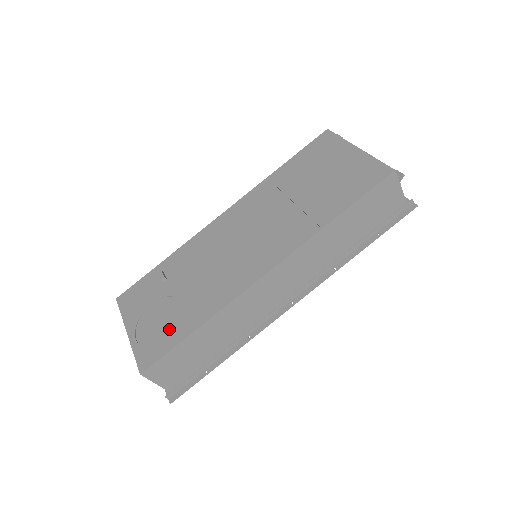
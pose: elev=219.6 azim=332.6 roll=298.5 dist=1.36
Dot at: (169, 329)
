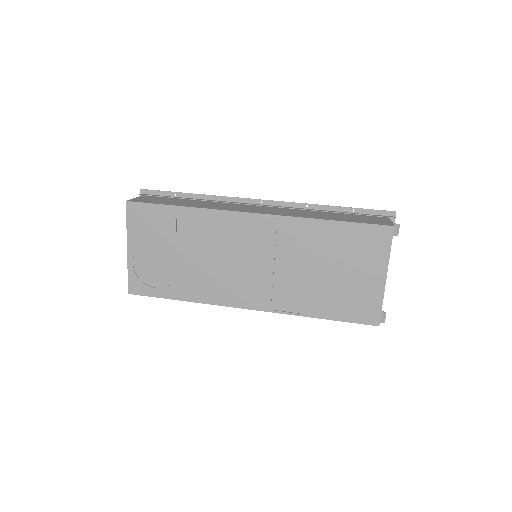
Dot at: (161, 280)
